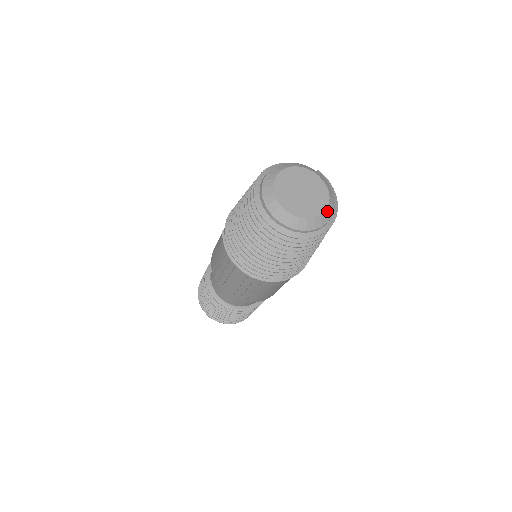
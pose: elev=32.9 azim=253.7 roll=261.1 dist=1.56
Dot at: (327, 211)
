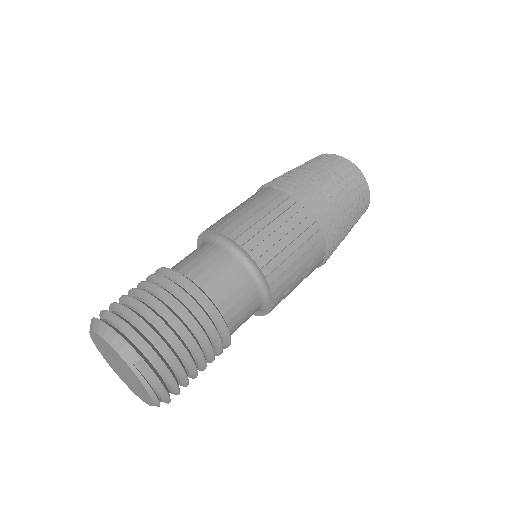
Dot at: occluded
